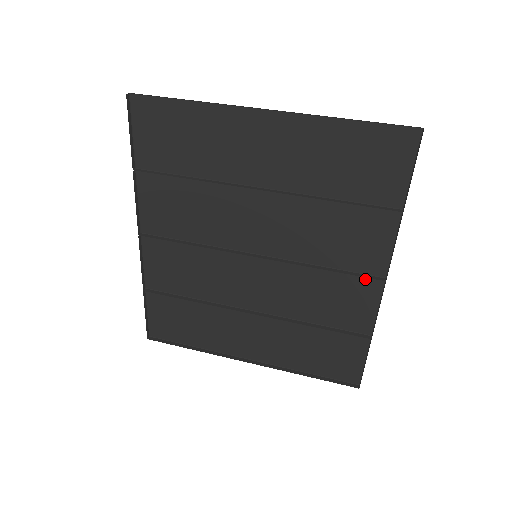
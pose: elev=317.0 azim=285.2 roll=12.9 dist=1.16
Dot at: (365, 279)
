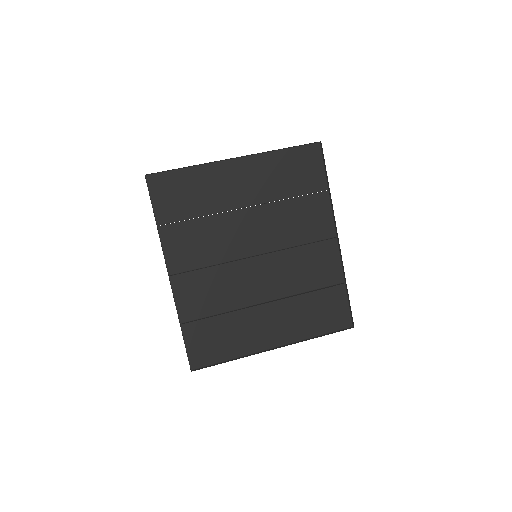
Dot at: (326, 243)
